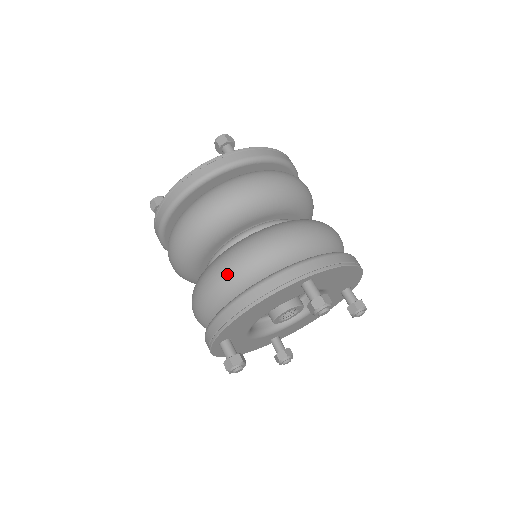
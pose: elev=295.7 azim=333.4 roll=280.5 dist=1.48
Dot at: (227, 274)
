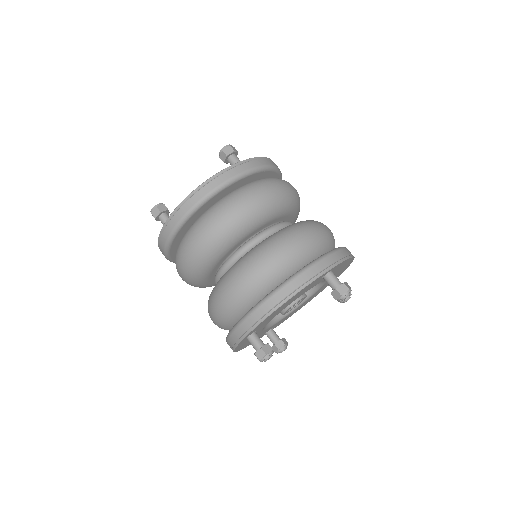
Dot at: (261, 271)
